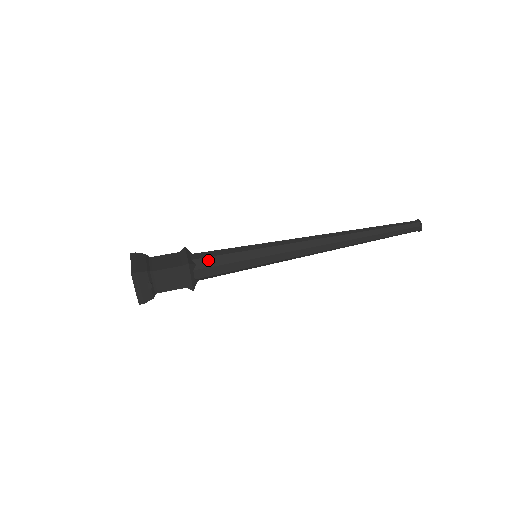
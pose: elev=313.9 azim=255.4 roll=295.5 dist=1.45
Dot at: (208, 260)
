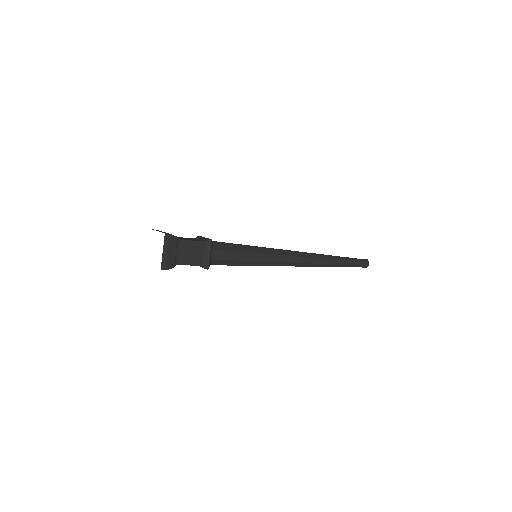
Dot at: (223, 245)
